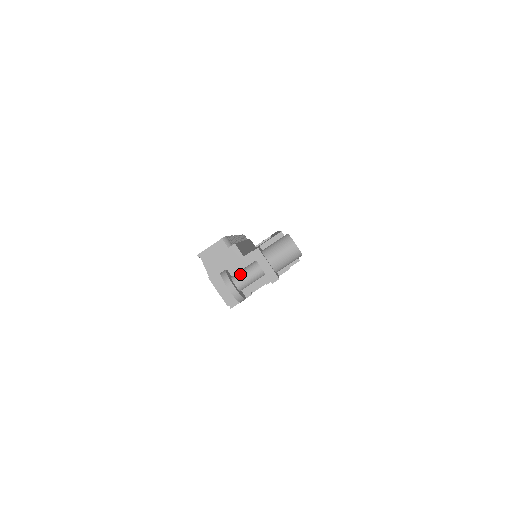
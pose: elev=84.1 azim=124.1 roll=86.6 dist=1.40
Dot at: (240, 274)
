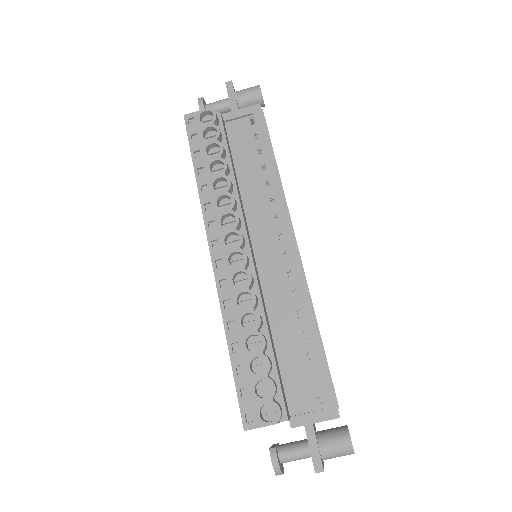
Dot at: (290, 460)
